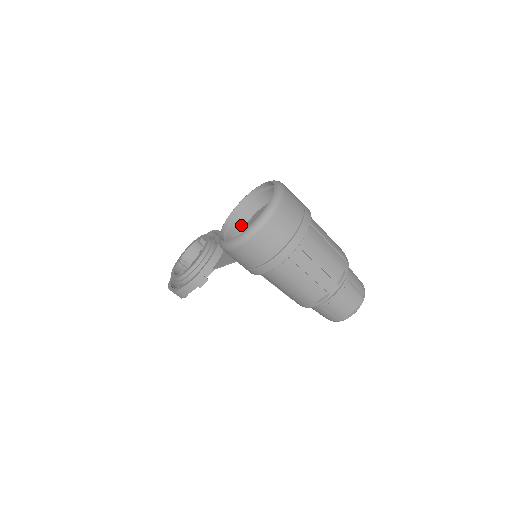
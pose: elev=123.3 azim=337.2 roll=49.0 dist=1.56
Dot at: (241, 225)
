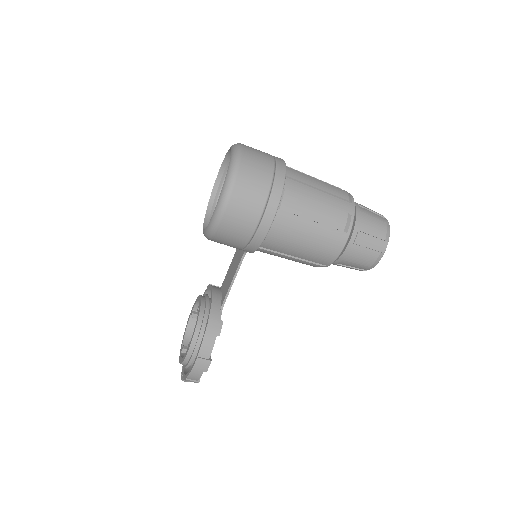
Dot at: occluded
